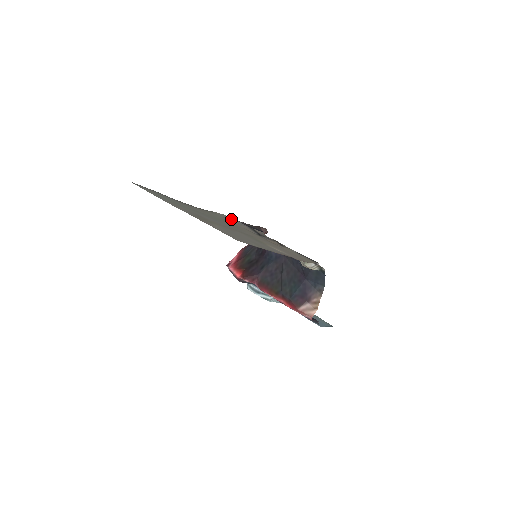
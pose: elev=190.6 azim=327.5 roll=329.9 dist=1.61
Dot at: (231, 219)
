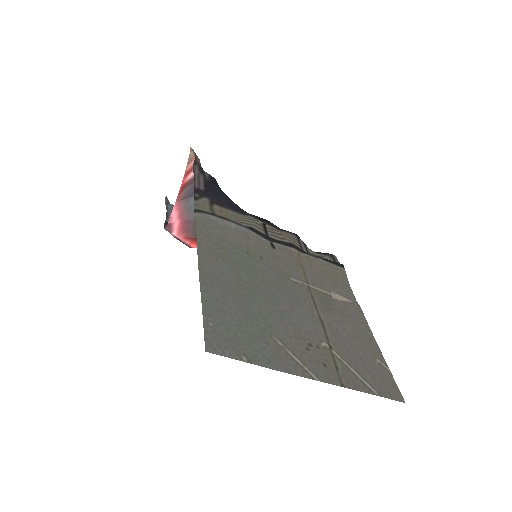
Dot at: (226, 225)
